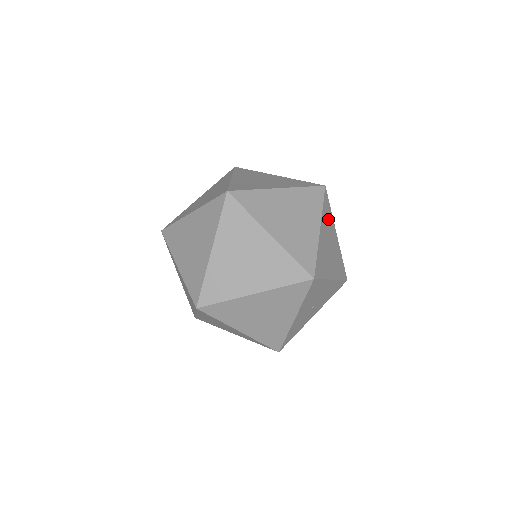
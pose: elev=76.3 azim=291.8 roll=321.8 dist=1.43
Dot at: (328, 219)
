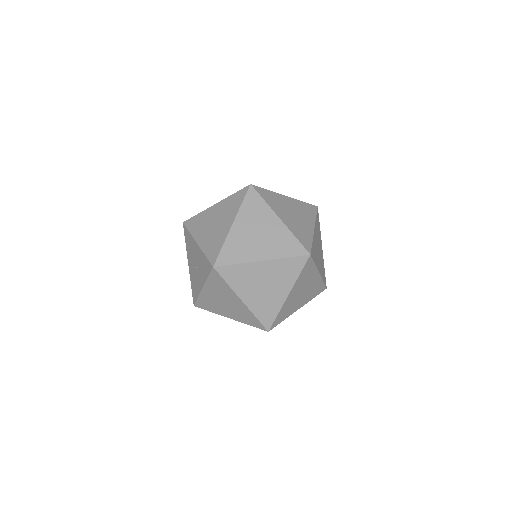
Dot at: (315, 251)
